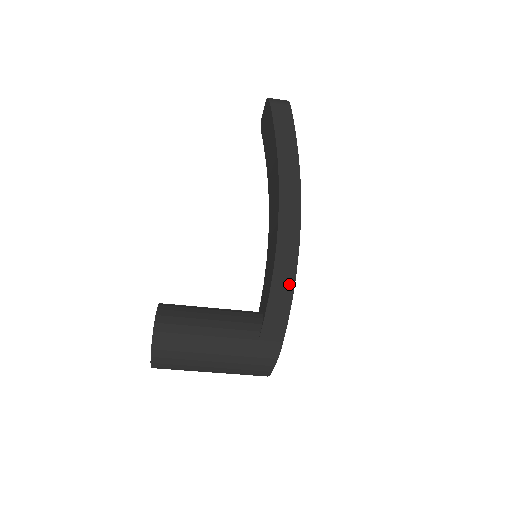
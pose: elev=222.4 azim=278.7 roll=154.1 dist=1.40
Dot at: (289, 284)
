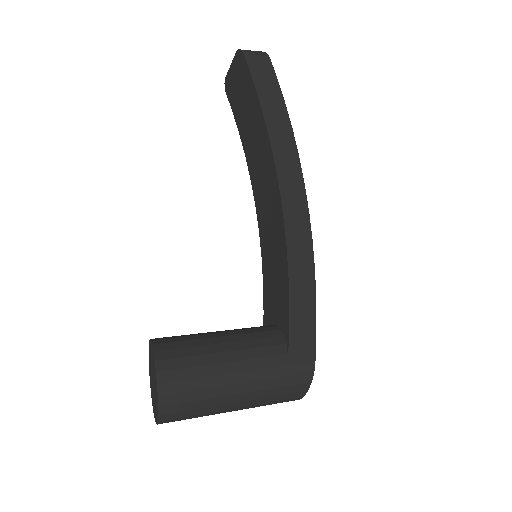
Dot at: (309, 289)
